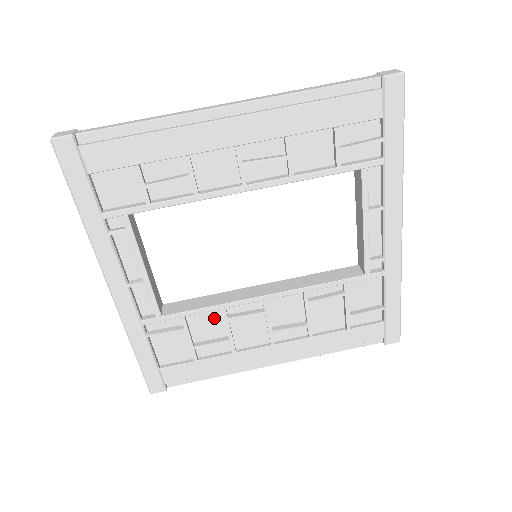
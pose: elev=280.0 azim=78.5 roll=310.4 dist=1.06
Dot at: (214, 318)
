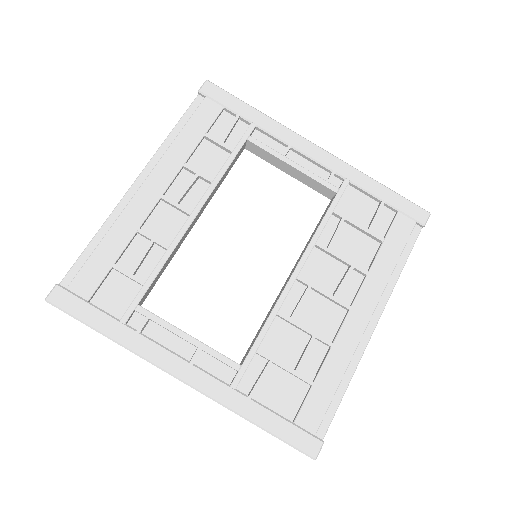
Dot at: (283, 332)
